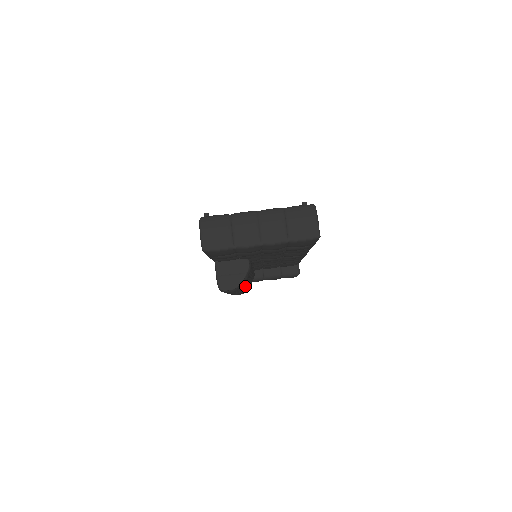
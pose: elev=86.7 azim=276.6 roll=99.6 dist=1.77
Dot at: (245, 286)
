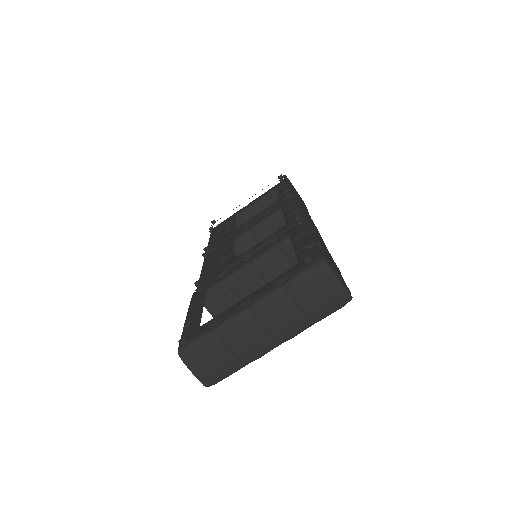
Dot at: occluded
